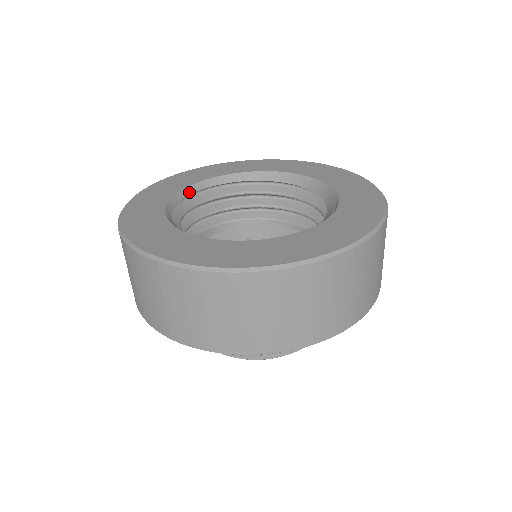
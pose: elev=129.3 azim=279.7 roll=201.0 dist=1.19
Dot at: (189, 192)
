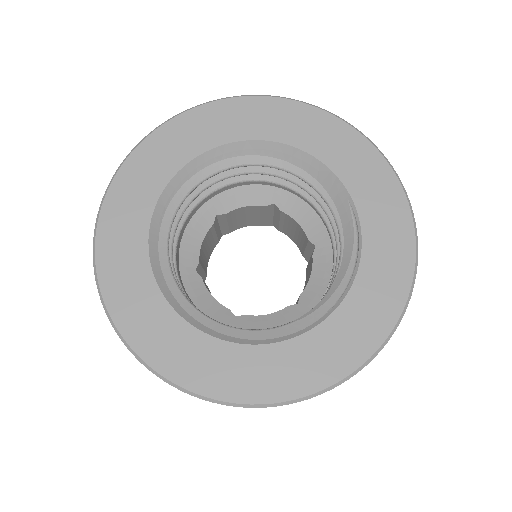
Dot at: (155, 239)
